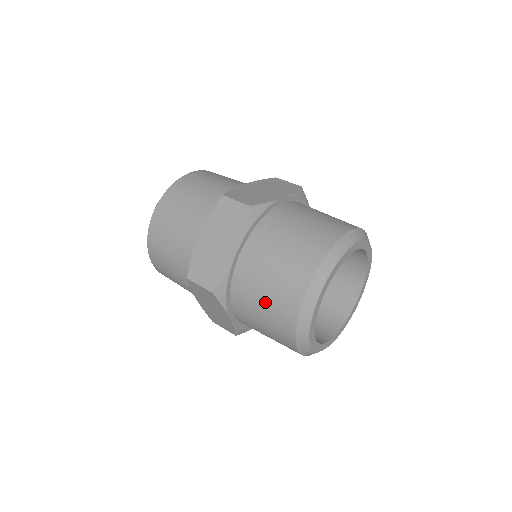
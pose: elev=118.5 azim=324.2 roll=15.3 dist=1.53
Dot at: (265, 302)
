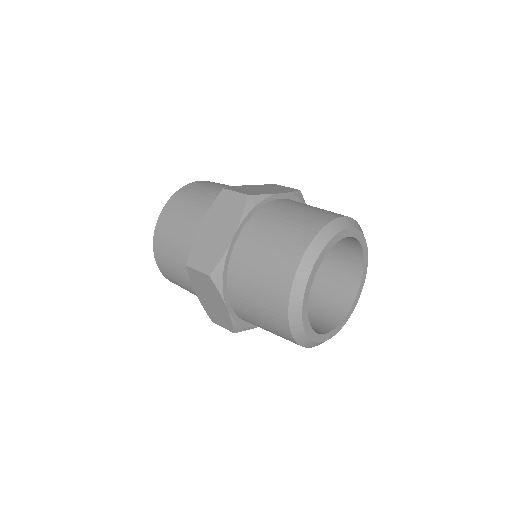
Dot at: (259, 282)
